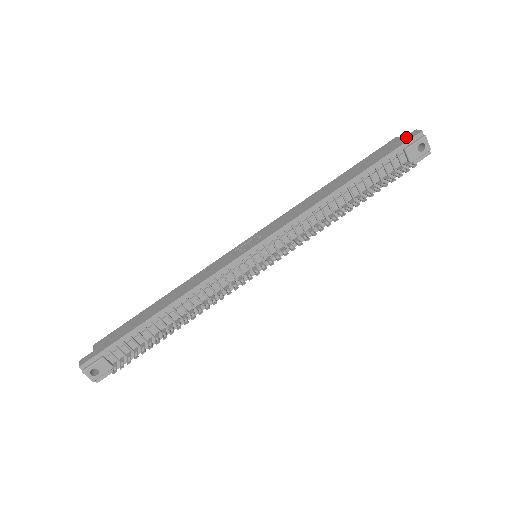
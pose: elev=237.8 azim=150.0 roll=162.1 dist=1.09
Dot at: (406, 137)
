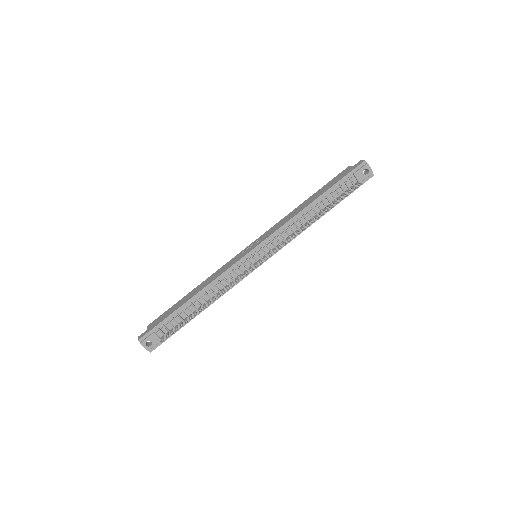
Dot at: (355, 165)
